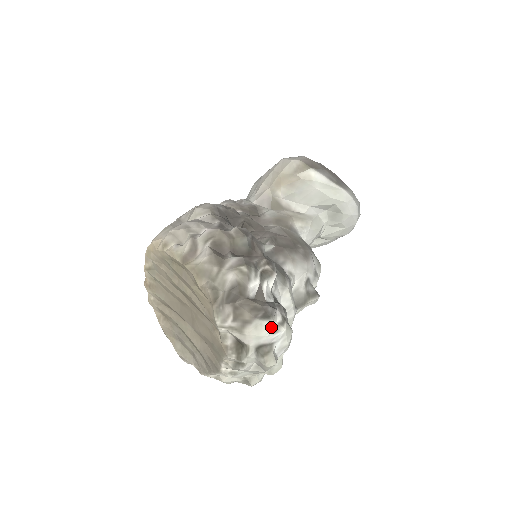
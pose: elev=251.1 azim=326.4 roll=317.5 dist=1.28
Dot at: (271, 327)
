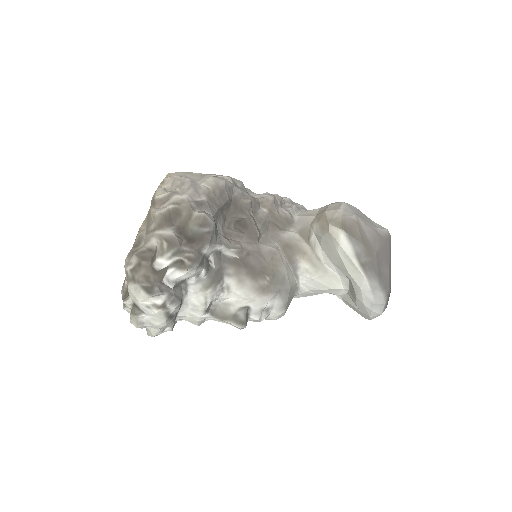
Dot at: (147, 300)
